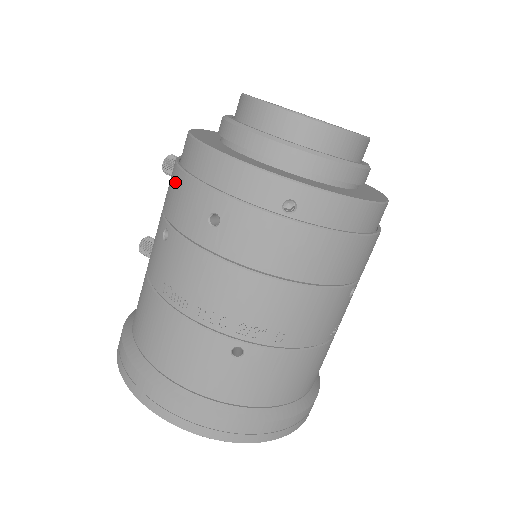
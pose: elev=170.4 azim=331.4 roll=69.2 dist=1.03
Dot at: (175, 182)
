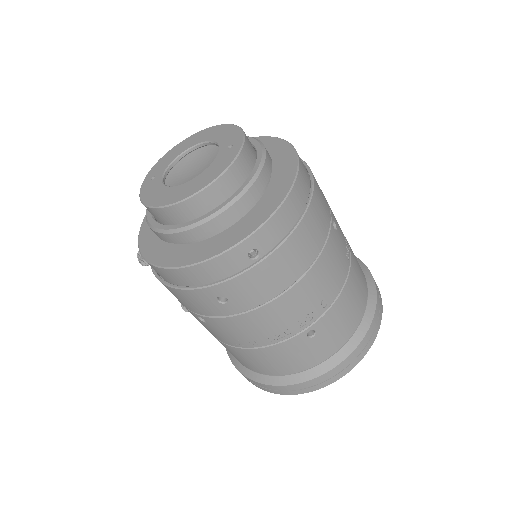
Dot at: (173, 293)
